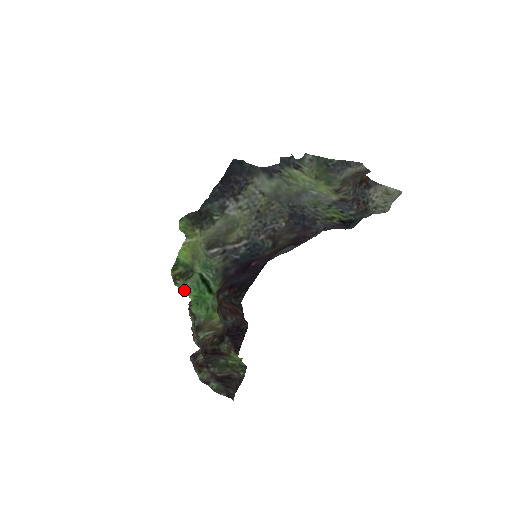
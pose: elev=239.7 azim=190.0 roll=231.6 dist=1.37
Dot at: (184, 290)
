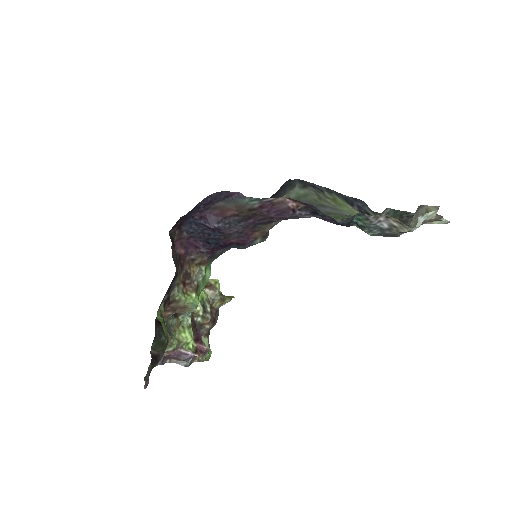
Dot at: occluded
